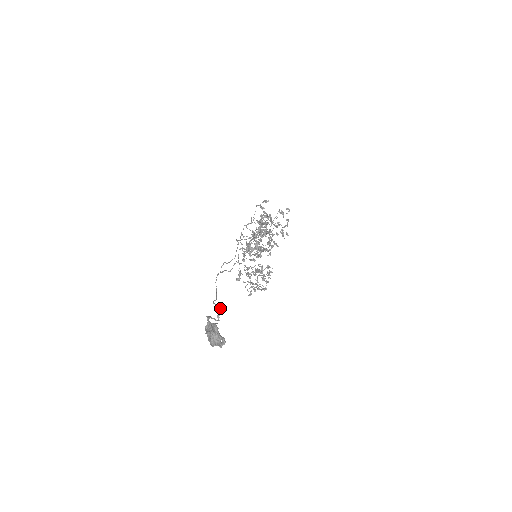
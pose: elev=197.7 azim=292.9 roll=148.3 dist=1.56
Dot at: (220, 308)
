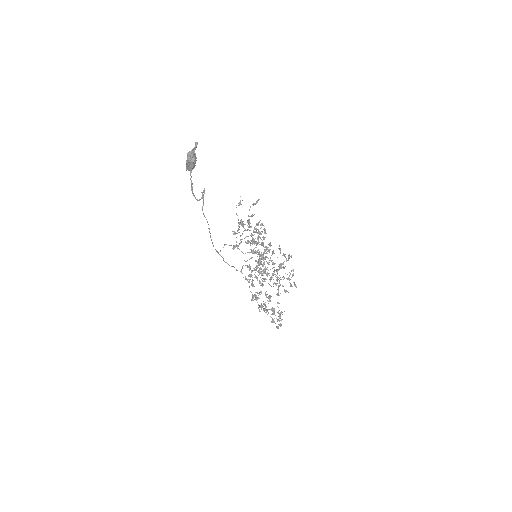
Dot at: (204, 188)
